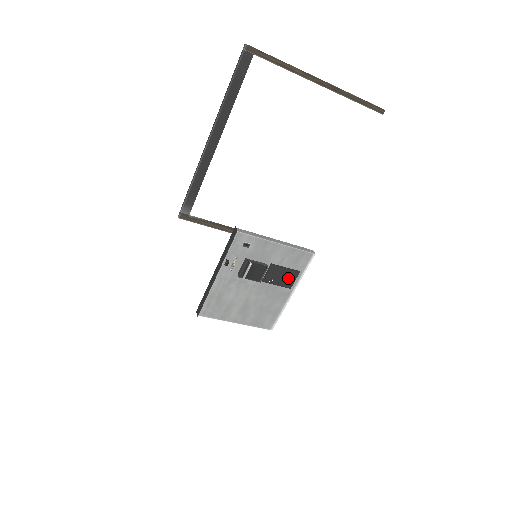
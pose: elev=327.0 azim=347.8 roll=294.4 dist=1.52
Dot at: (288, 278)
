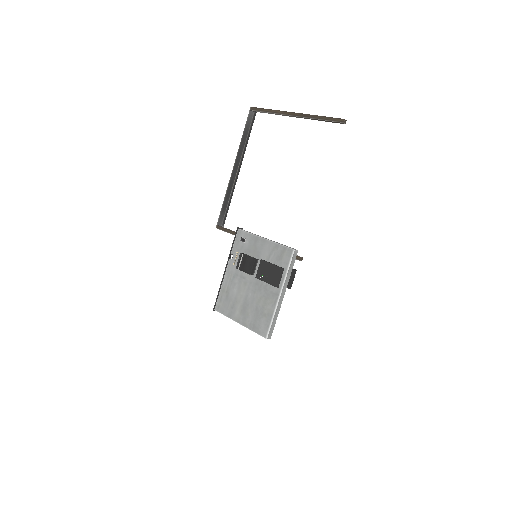
Dot at: (275, 275)
